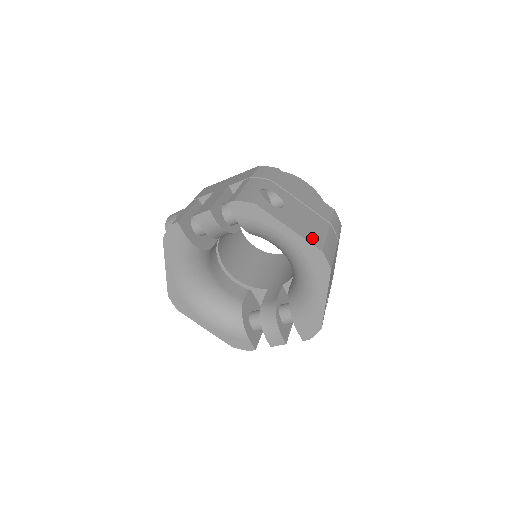
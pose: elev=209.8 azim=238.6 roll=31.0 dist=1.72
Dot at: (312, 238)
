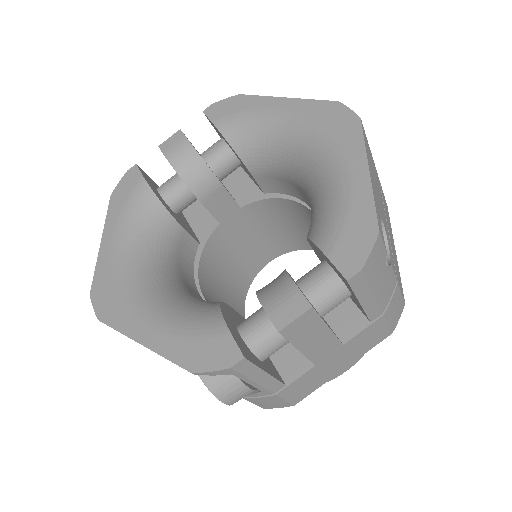
Dot at: occluded
